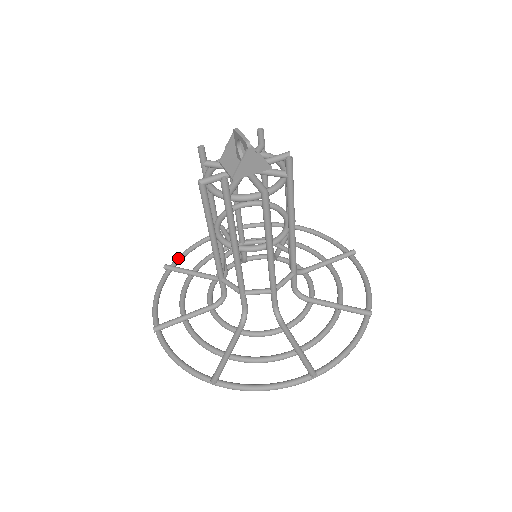
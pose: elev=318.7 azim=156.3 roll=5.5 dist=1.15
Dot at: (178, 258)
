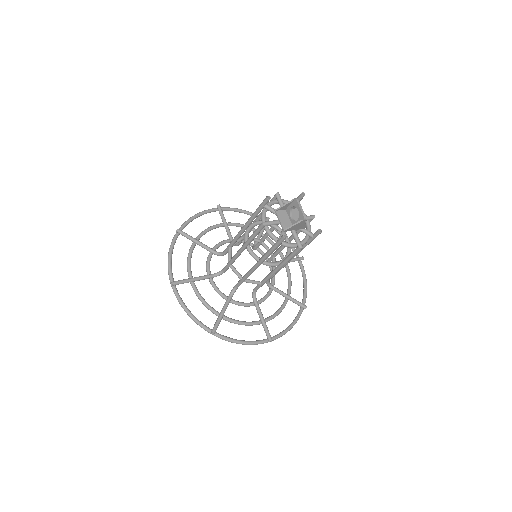
Dot at: (186, 224)
